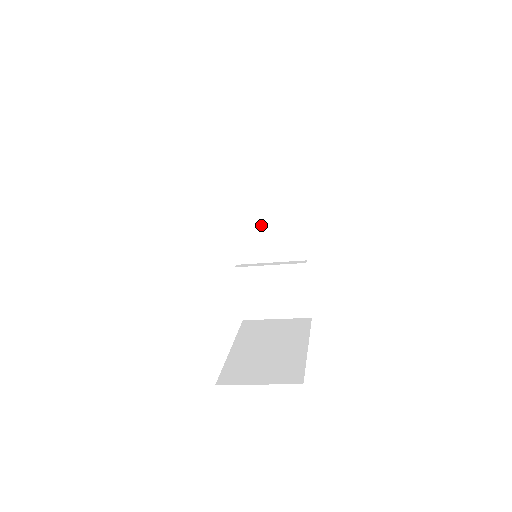
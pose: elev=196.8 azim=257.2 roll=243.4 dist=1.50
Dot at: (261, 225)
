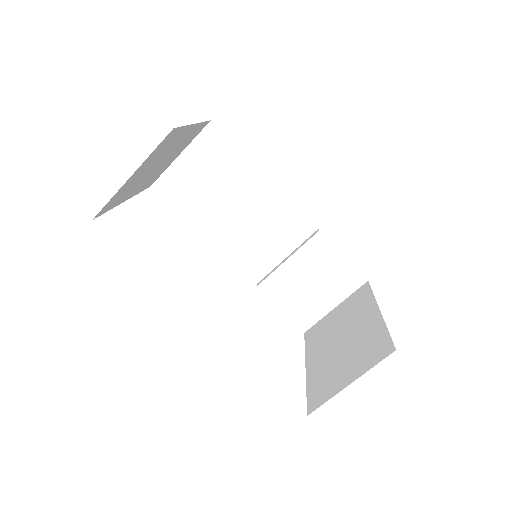
Dot at: (248, 227)
